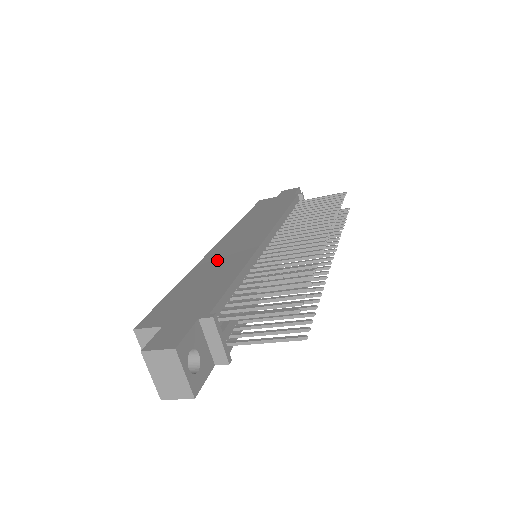
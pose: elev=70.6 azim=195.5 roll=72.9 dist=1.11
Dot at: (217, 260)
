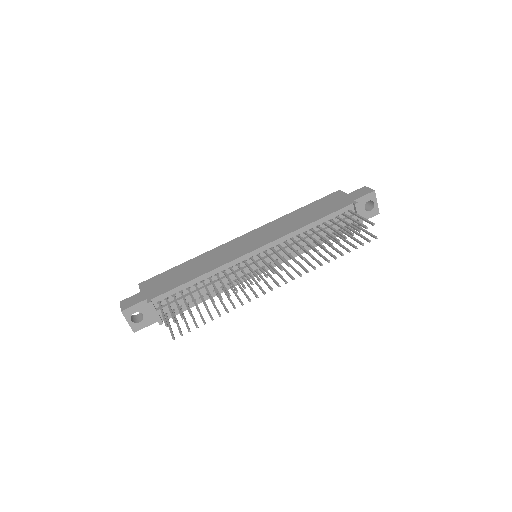
Dot at: (216, 254)
